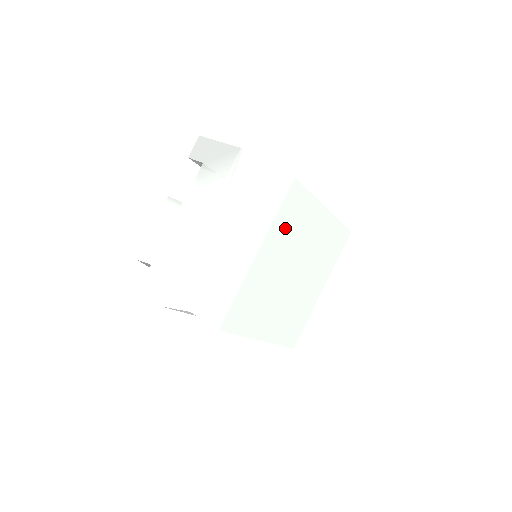
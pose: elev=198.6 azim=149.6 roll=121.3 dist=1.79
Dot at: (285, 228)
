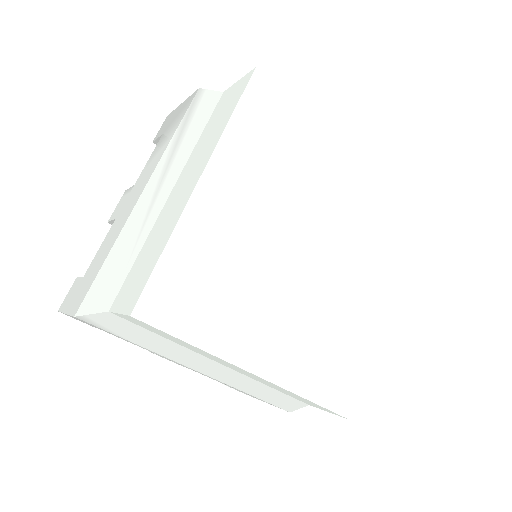
Dot at: (257, 151)
